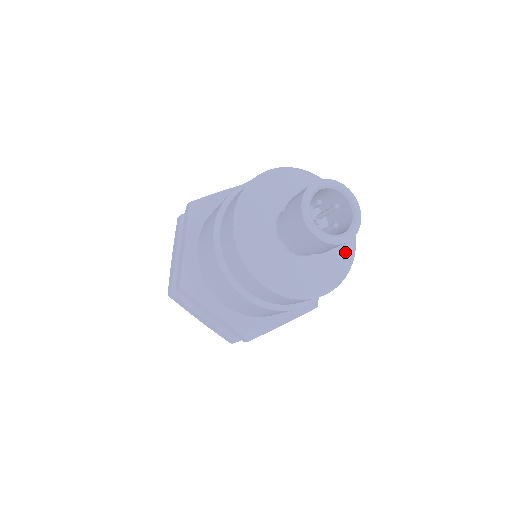
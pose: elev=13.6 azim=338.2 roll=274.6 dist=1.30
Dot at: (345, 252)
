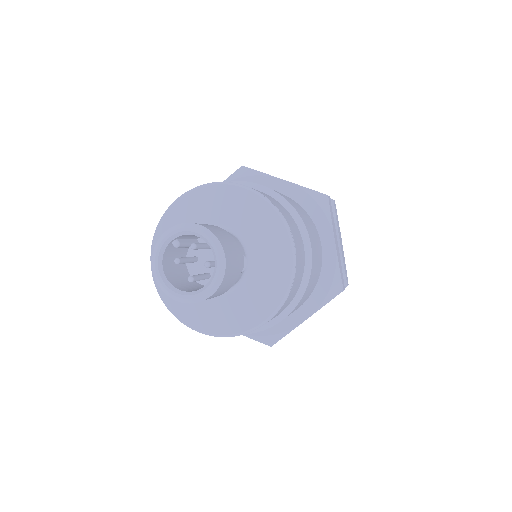
Dot at: (246, 318)
